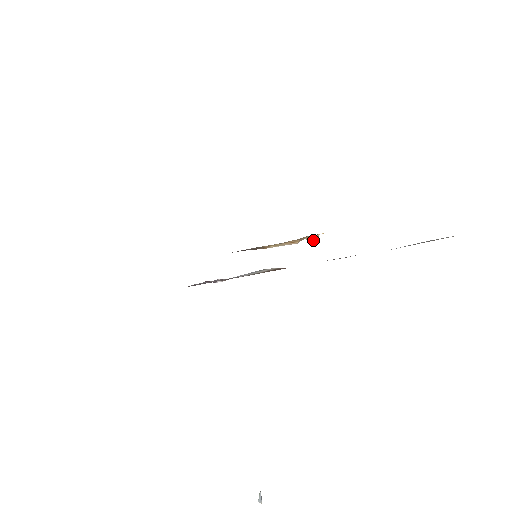
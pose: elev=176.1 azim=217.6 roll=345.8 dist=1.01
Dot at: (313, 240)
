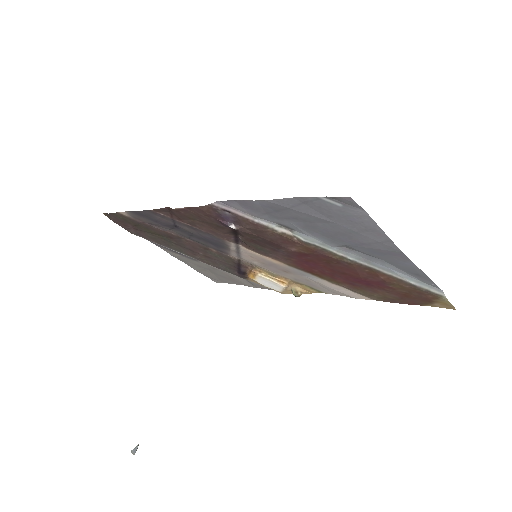
Dot at: (298, 293)
